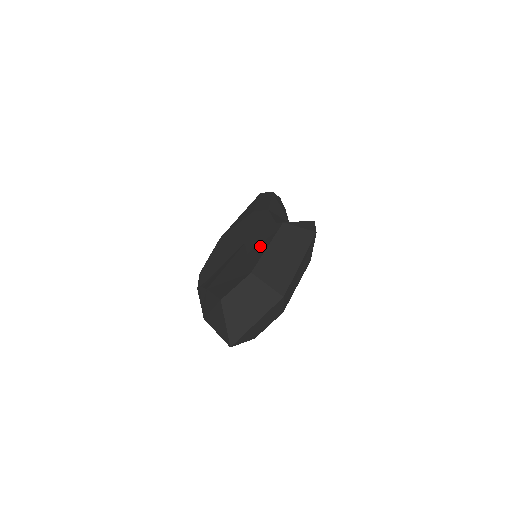
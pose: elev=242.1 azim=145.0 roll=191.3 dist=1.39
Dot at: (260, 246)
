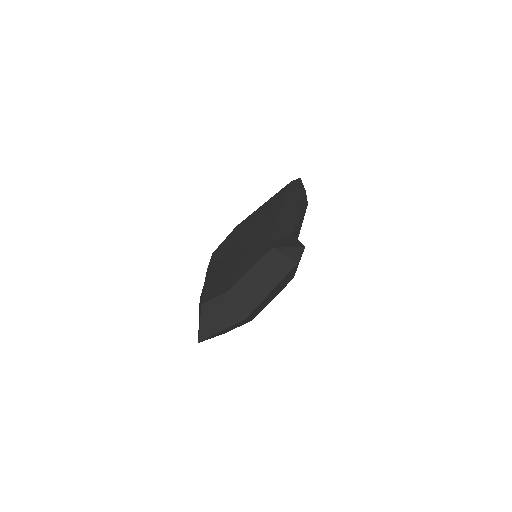
Dot at: (247, 264)
